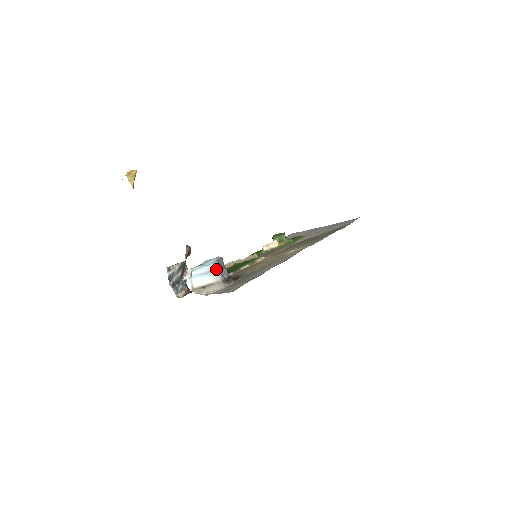
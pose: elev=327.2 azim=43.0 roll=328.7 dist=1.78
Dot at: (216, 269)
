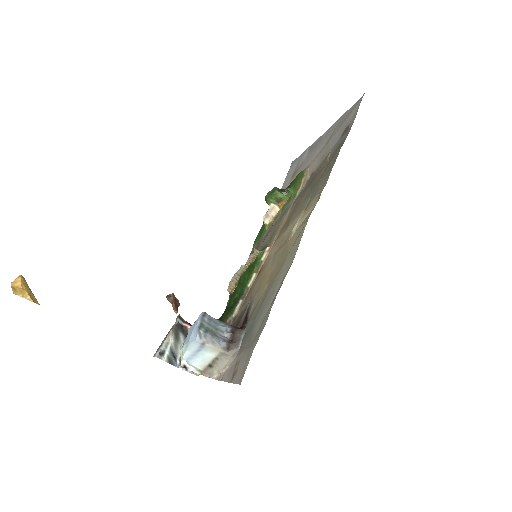
Dot at: (206, 340)
